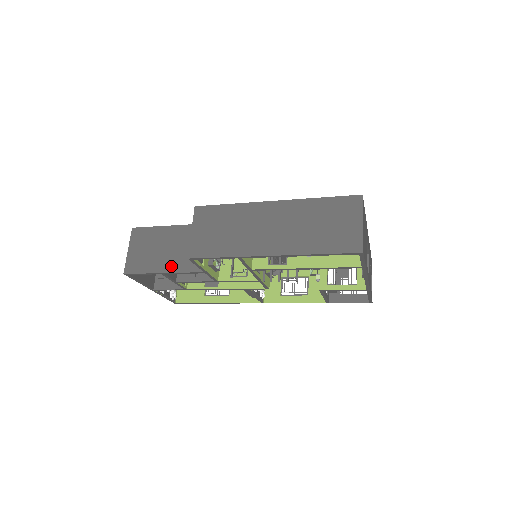
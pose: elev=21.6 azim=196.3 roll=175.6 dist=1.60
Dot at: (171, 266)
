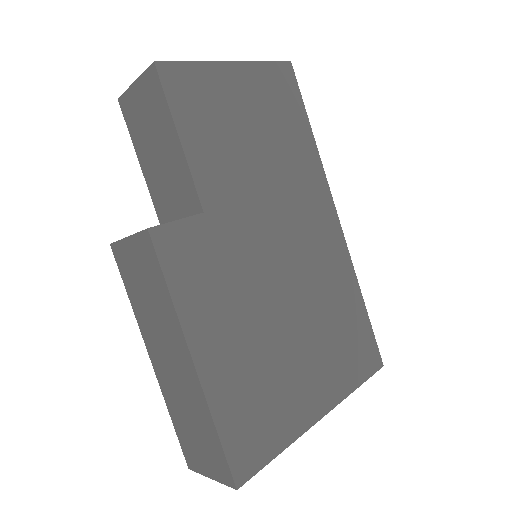
Dot at: (148, 174)
